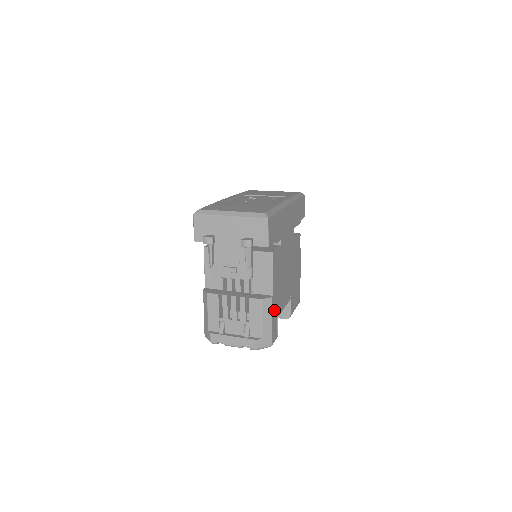
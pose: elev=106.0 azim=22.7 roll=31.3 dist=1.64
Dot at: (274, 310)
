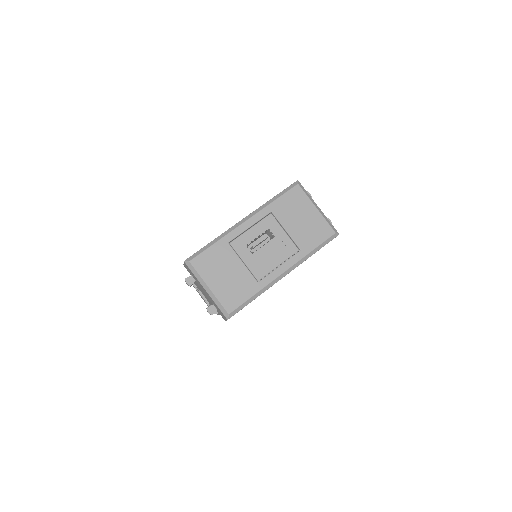
Dot at: occluded
